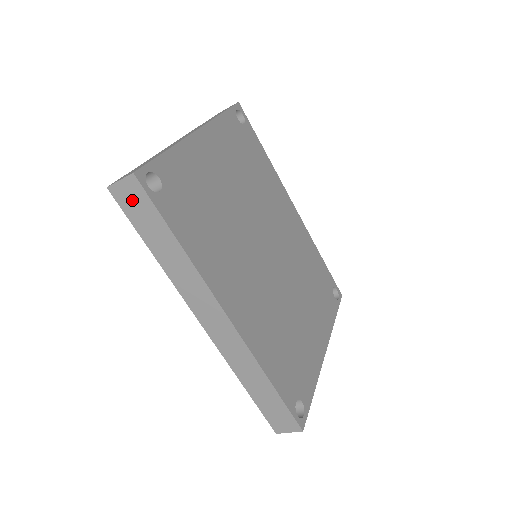
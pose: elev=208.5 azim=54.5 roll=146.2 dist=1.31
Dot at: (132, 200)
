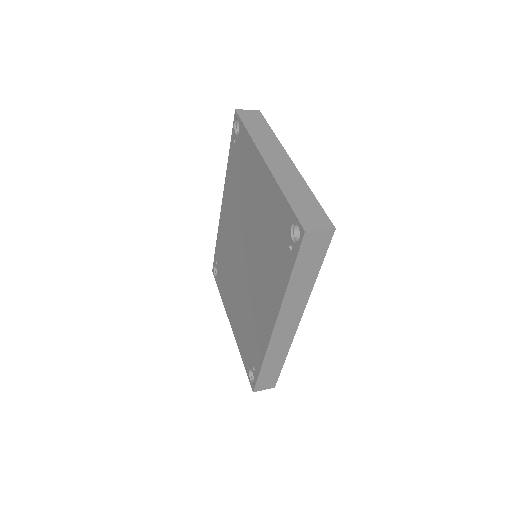
Dot at: (315, 244)
